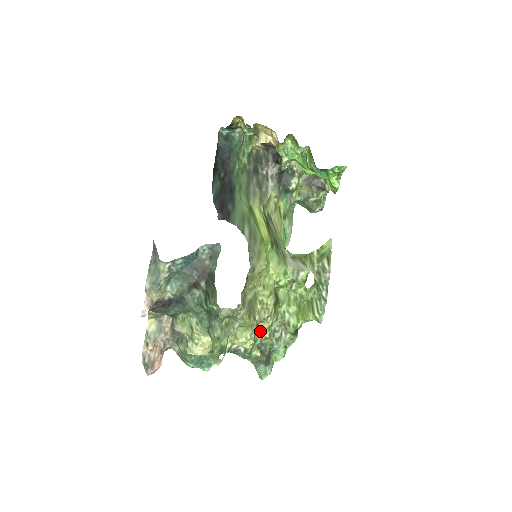
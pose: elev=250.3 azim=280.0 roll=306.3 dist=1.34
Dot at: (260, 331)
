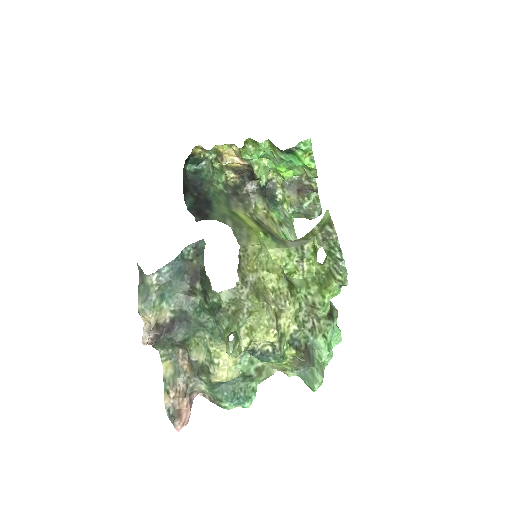
Dot at: (285, 324)
